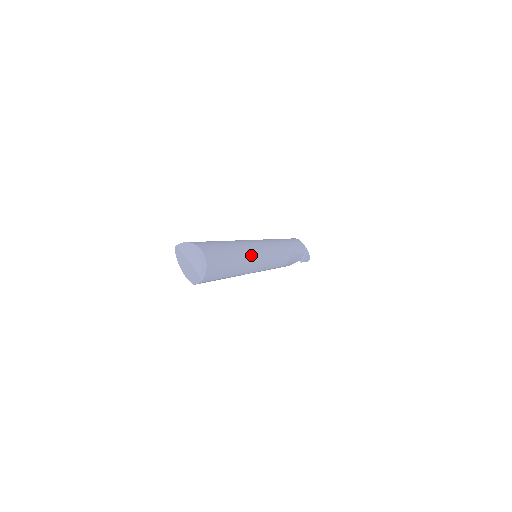
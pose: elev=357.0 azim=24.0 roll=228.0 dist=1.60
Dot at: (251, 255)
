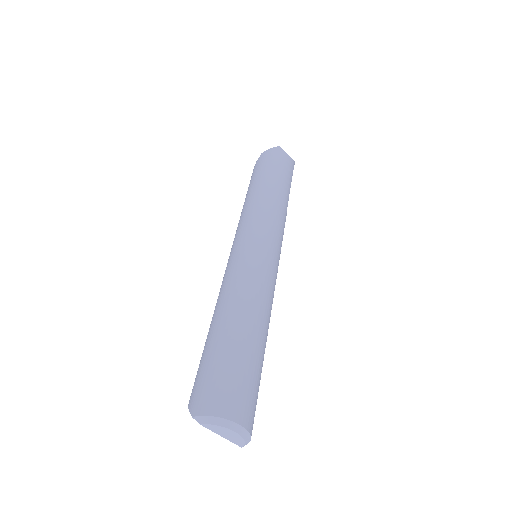
Dot at: (270, 305)
